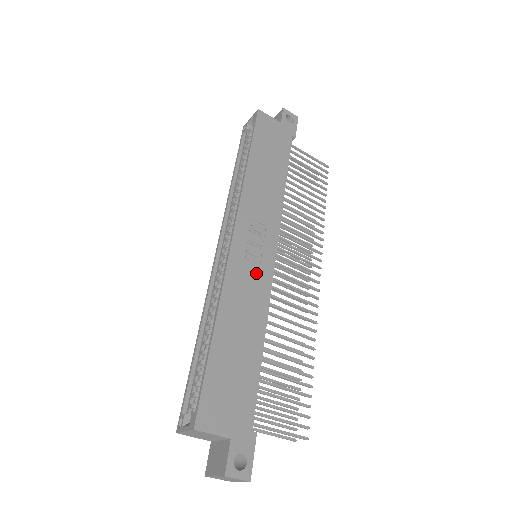
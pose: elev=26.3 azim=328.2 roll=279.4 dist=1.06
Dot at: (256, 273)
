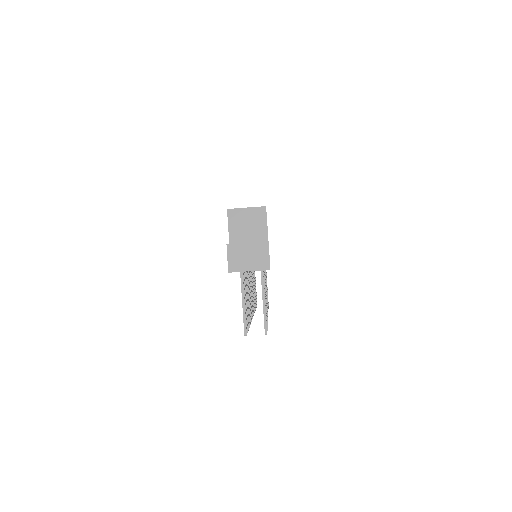
Dot at: occluded
